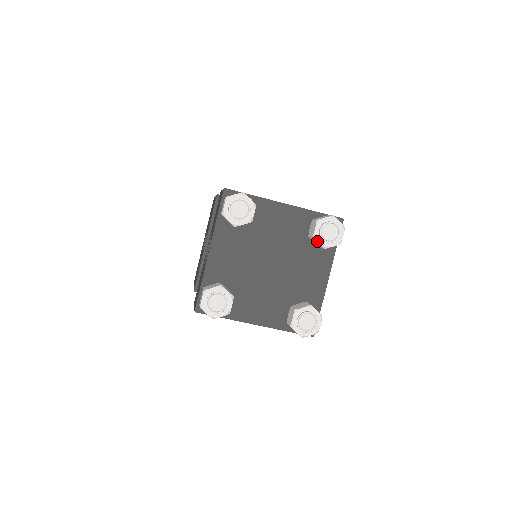
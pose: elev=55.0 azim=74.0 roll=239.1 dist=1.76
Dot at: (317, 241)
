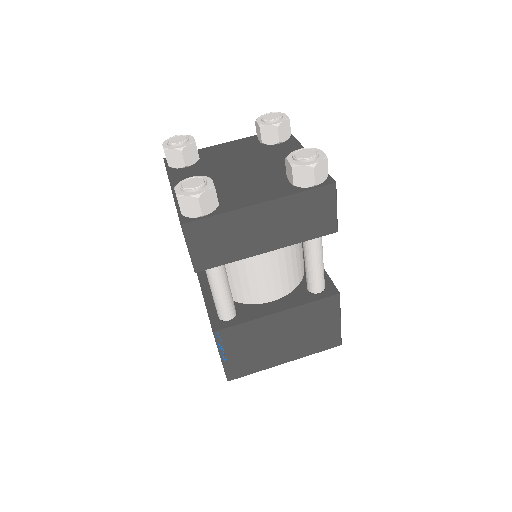
Dot at: (265, 125)
